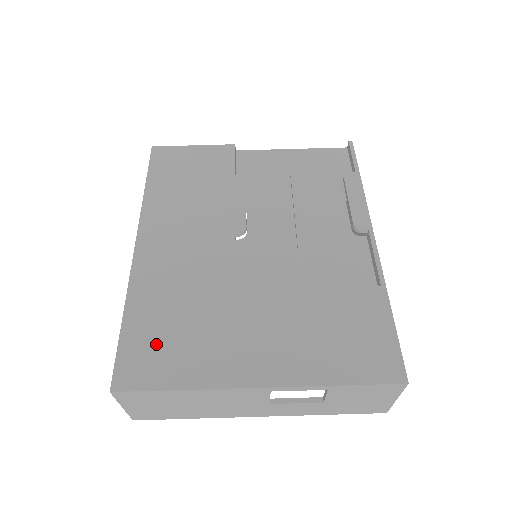
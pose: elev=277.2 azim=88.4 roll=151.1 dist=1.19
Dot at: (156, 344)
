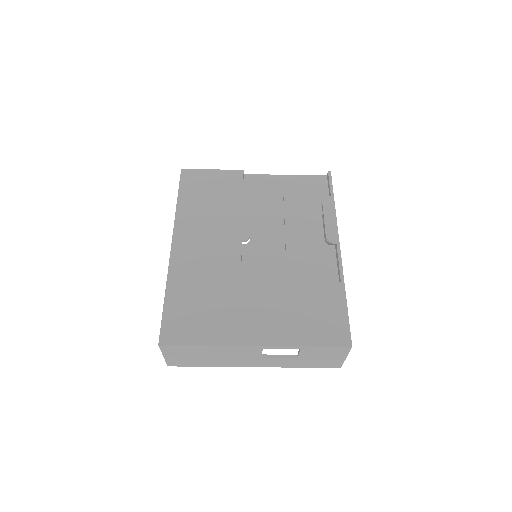
Dot at: (188, 315)
